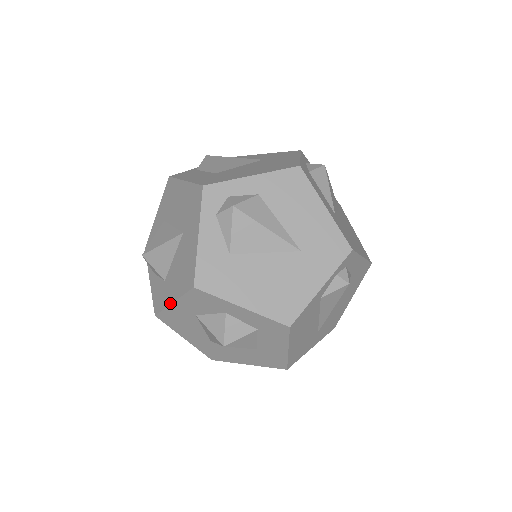
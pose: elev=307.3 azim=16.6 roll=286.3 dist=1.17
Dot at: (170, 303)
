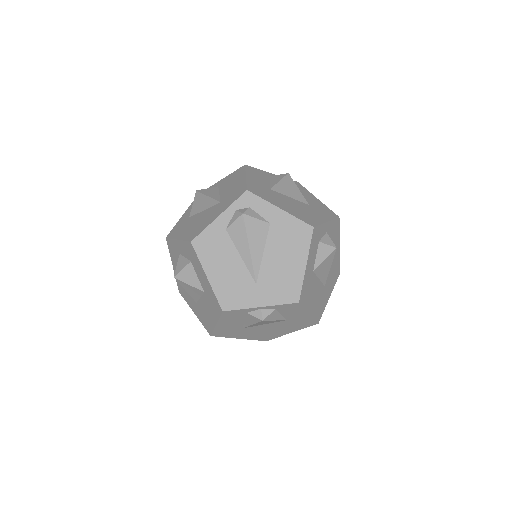
Dot at: (174, 268)
